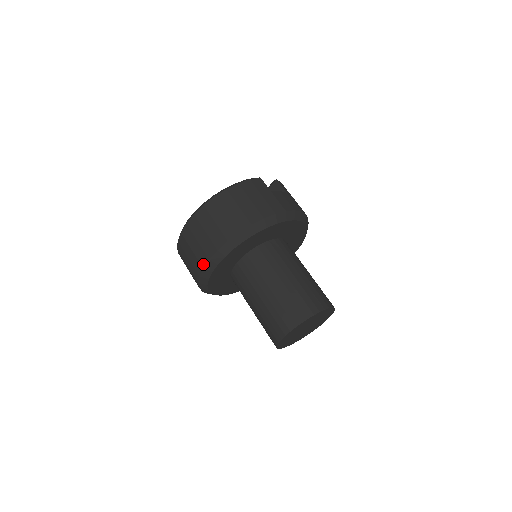
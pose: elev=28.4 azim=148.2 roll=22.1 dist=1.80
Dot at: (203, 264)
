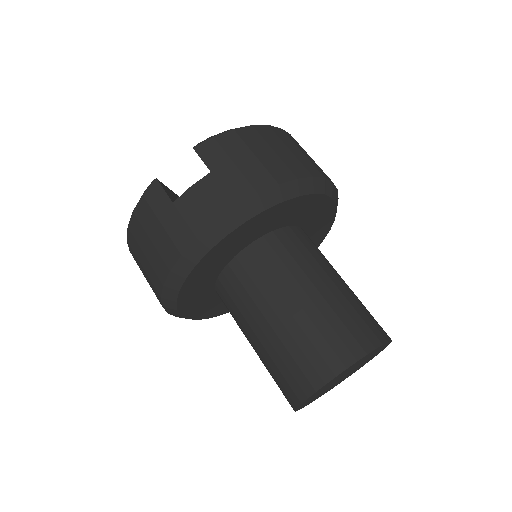
Dot at: occluded
